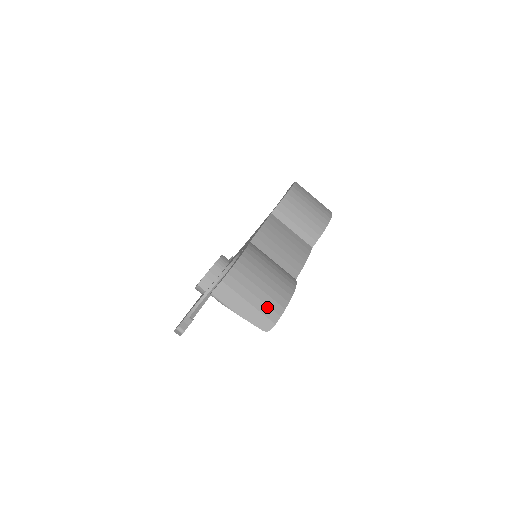
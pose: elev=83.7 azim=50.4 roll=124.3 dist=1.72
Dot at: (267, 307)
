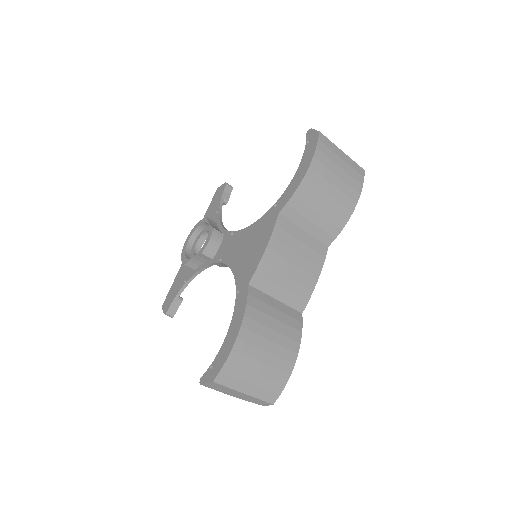
Dot at: (265, 391)
